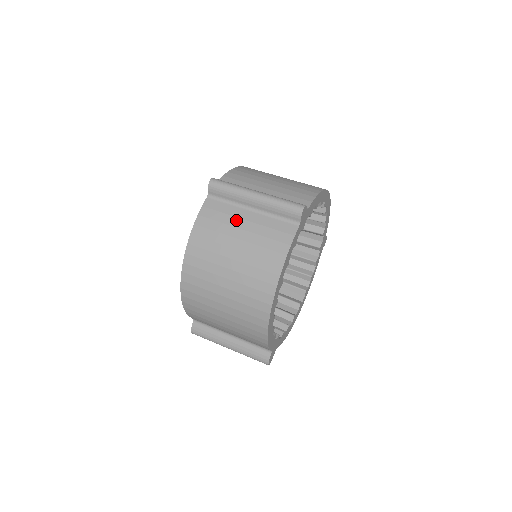
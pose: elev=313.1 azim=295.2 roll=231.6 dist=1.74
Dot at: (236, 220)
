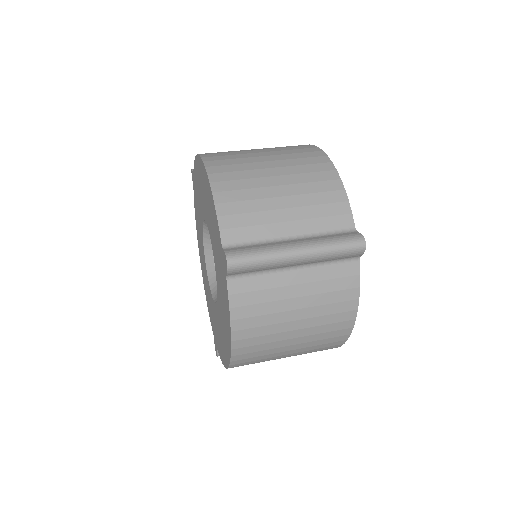
Dot at: (283, 291)
